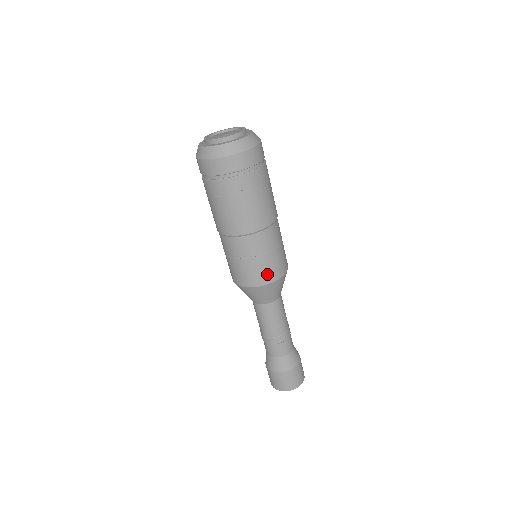
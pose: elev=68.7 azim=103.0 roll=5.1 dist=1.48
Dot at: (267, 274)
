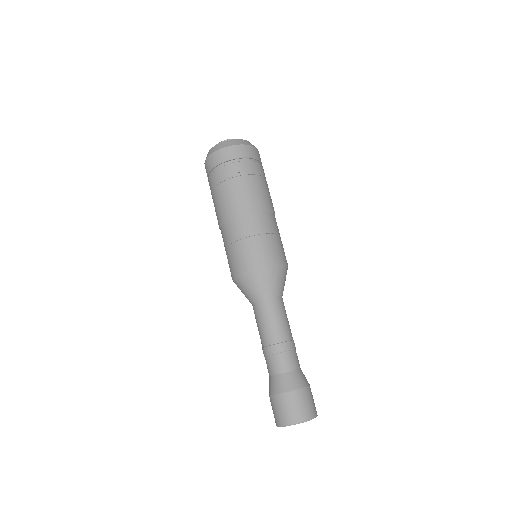
Dot at: (263, 255)
